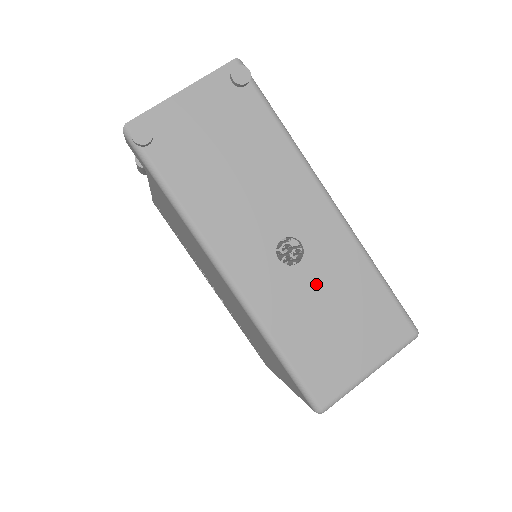
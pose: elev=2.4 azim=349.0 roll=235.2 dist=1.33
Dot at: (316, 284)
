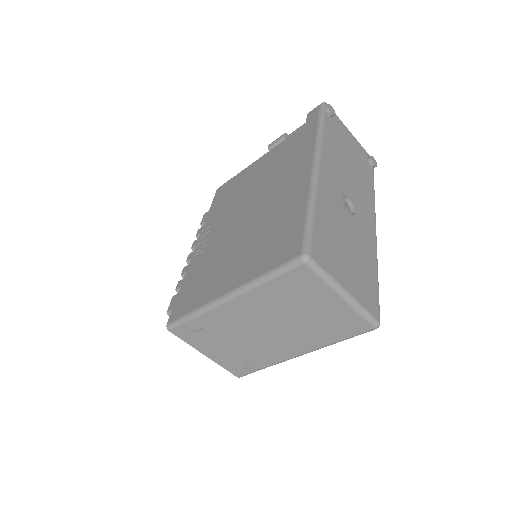
Dot at: (350, 228)
